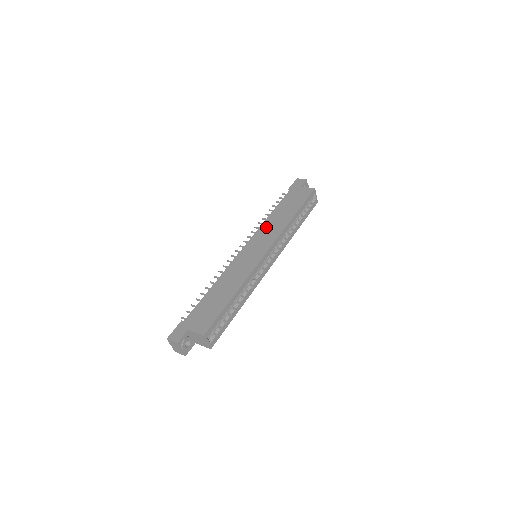
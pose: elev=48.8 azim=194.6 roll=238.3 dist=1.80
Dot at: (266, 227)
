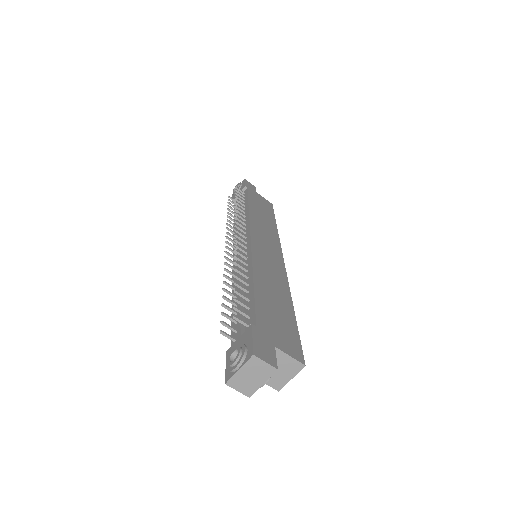
Dot at: (258, 222)
